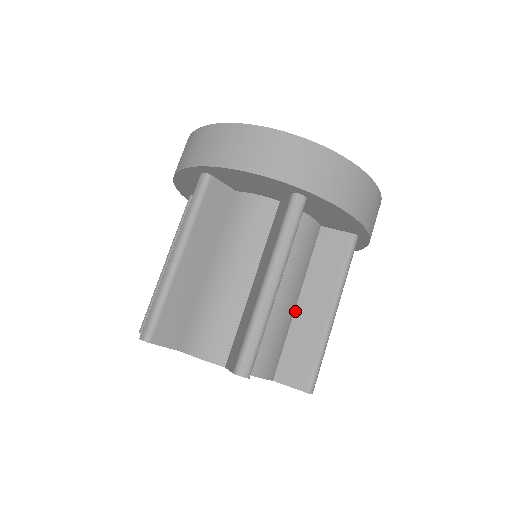
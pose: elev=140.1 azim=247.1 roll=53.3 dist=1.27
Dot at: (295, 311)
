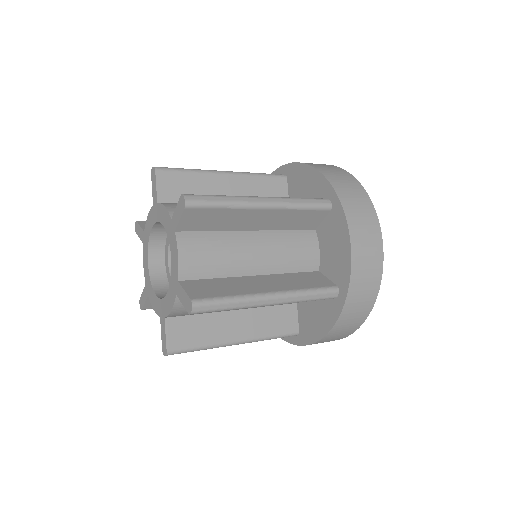
Dot at: (246, 276)
